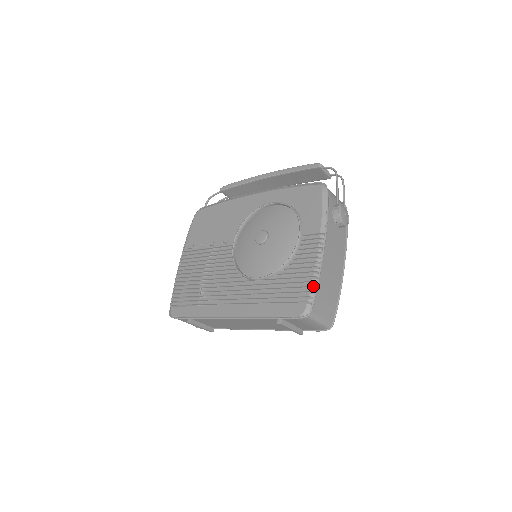
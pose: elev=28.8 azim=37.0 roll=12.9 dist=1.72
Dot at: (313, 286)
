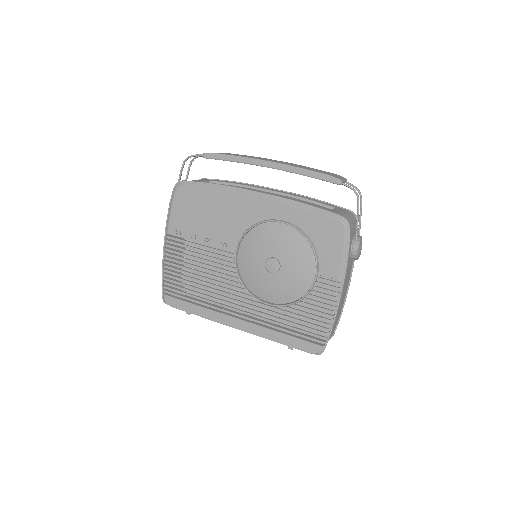
Dot at: occluded
